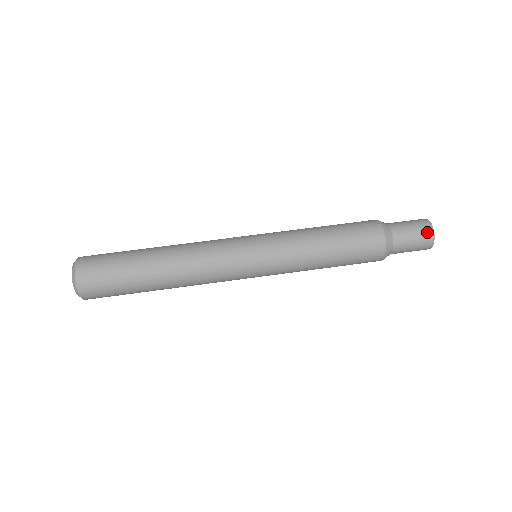
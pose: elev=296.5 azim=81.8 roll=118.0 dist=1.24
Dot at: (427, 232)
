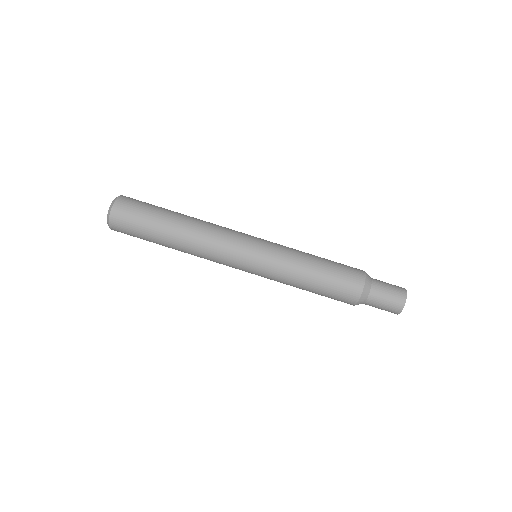
Dot at: occluded
